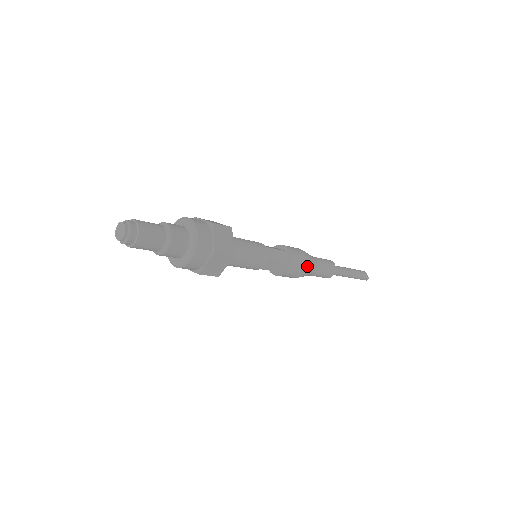
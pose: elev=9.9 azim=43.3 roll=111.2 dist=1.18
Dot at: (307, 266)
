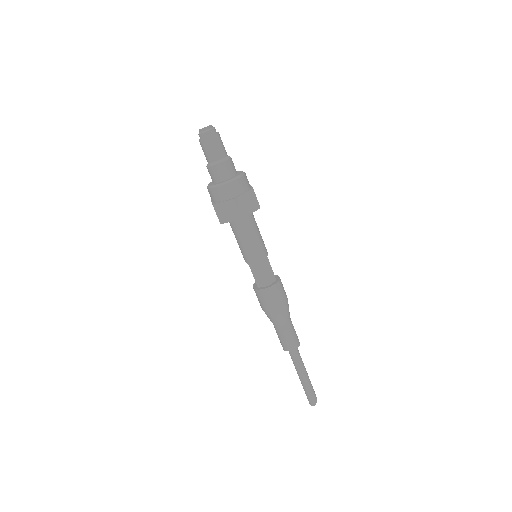
Dot at: (287, 301)
